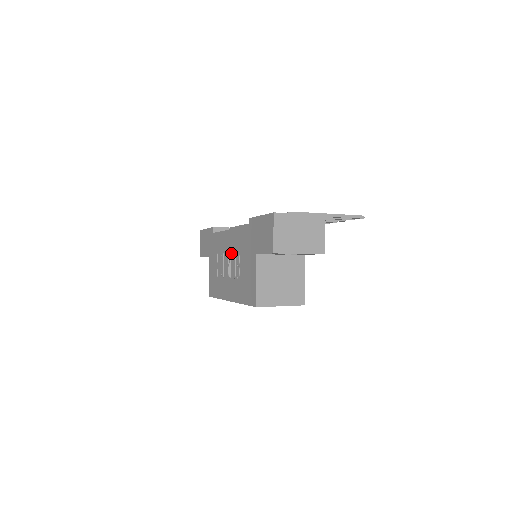
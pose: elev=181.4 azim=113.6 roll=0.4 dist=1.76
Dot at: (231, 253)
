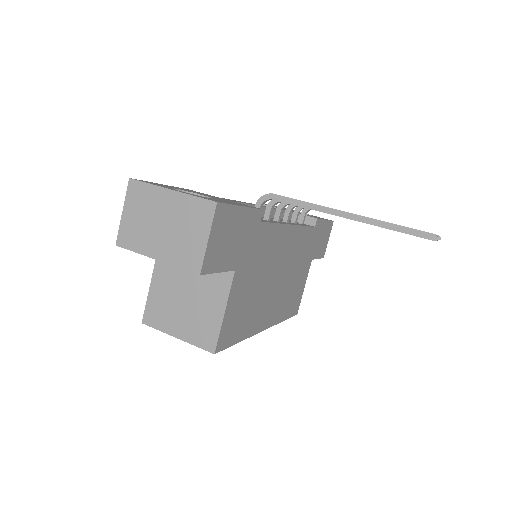
Dot at: occluded
